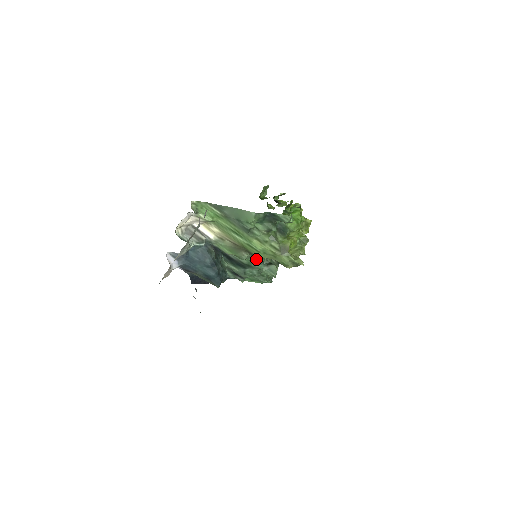
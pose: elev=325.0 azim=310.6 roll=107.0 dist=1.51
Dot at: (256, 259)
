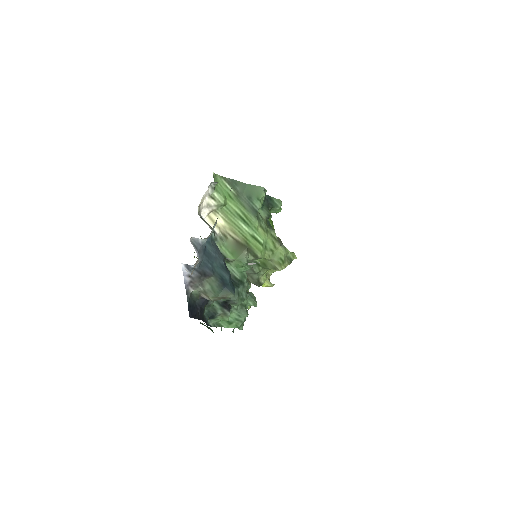
Dot at: (246, 273)
